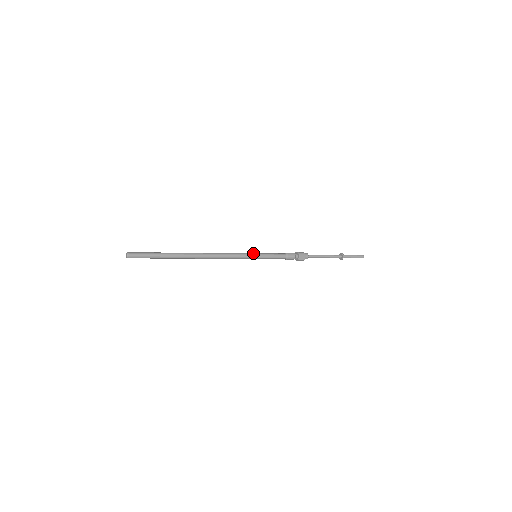
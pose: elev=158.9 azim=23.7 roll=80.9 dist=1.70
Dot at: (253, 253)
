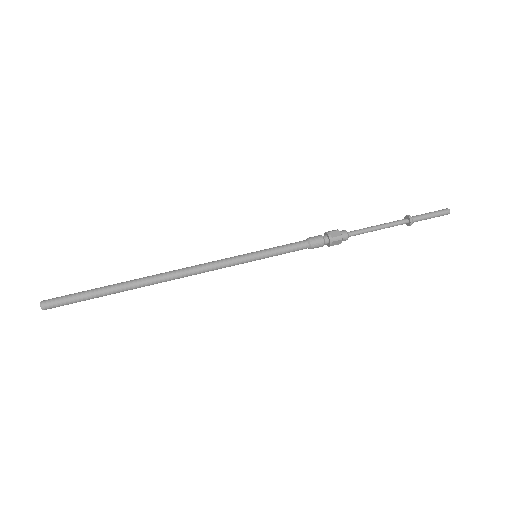
Dot at: (250, 254)
